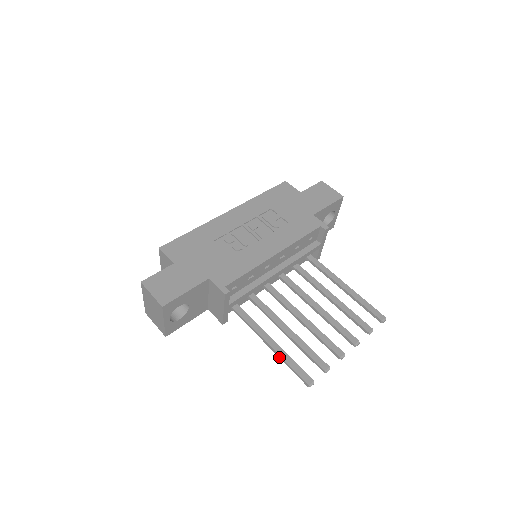
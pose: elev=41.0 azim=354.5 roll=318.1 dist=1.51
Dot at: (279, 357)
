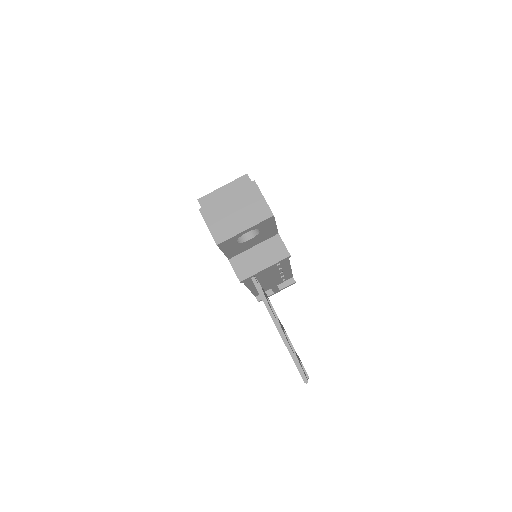
Dot at: (285, 343)
